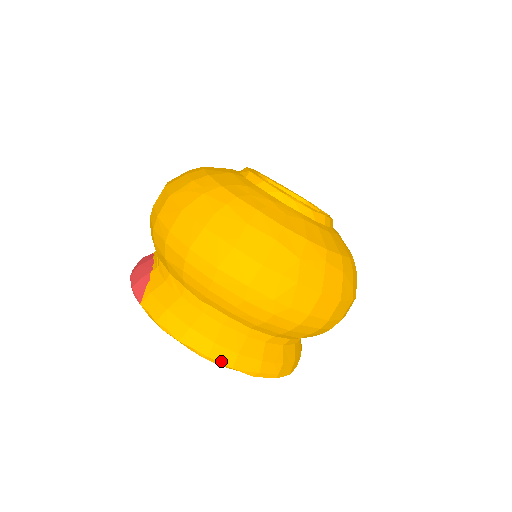
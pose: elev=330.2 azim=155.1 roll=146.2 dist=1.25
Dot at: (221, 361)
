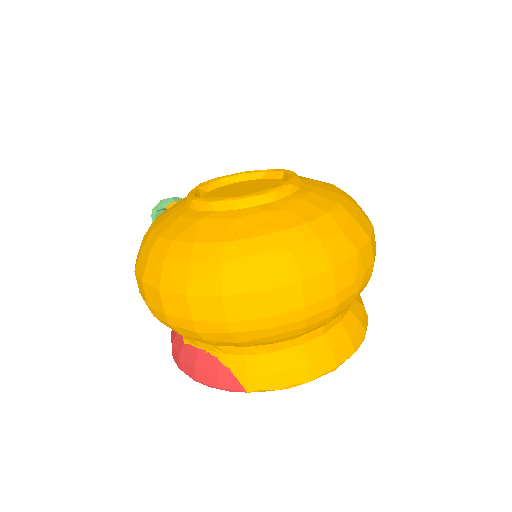
Dot at: (346, 358)
